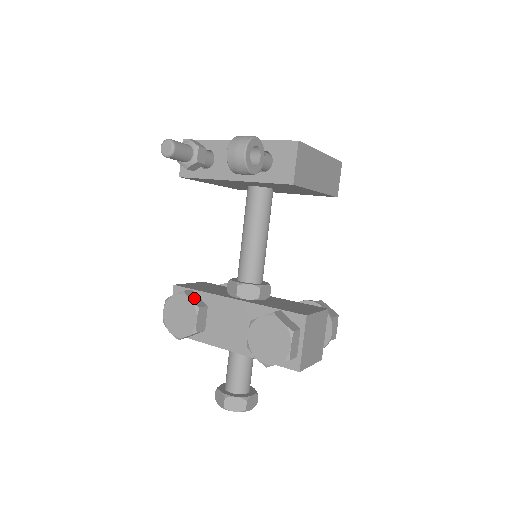
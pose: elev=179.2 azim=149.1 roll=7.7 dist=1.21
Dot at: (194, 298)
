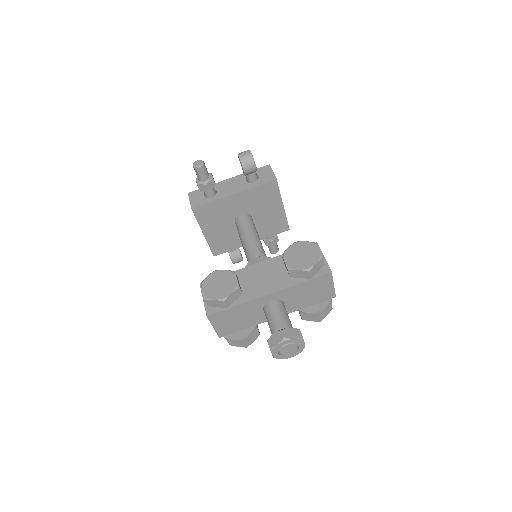
Dot at: occluded
